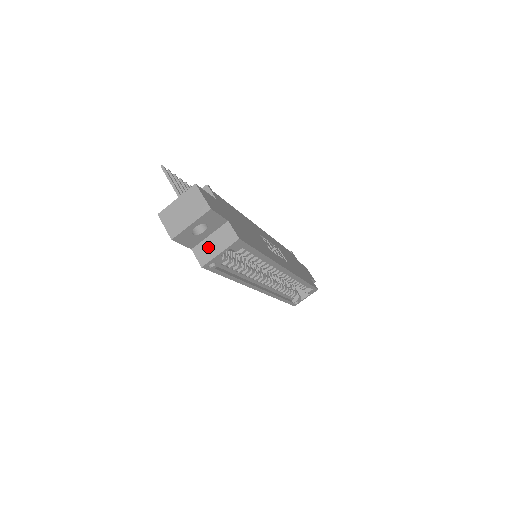
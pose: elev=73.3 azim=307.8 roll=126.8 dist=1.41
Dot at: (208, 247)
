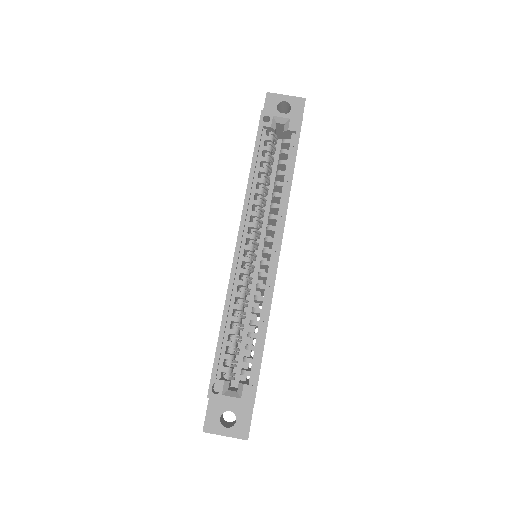
Dot at: occluded
